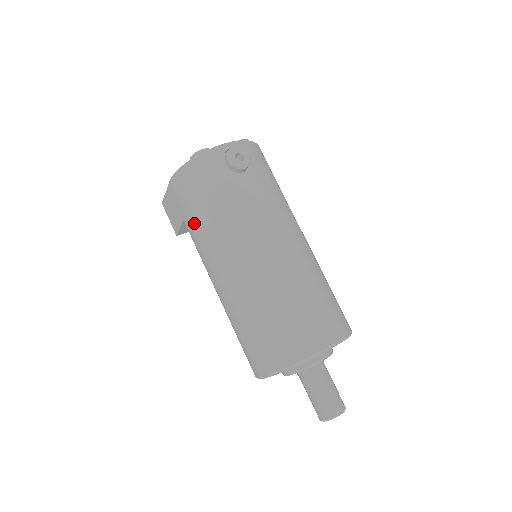
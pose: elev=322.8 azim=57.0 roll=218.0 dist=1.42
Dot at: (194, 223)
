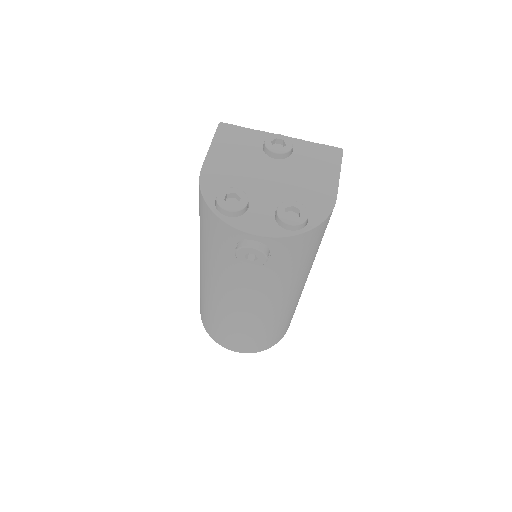
Dot at: occluded
